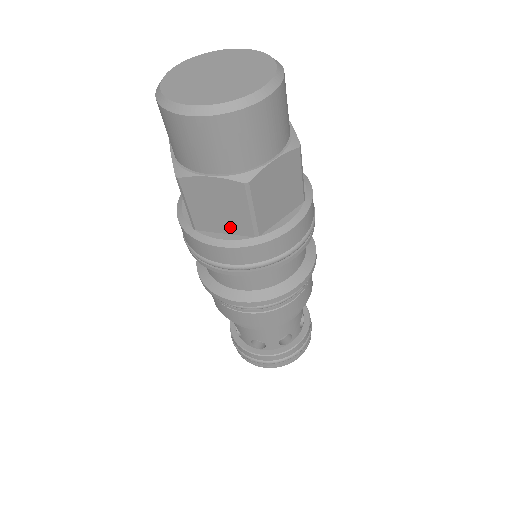
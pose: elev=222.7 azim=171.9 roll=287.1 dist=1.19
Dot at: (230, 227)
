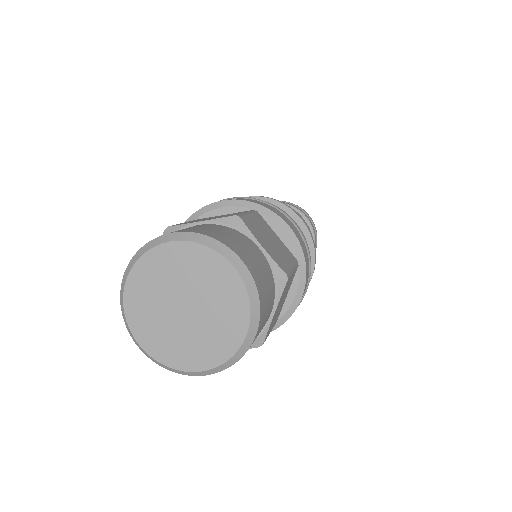
Dot at: occluded
